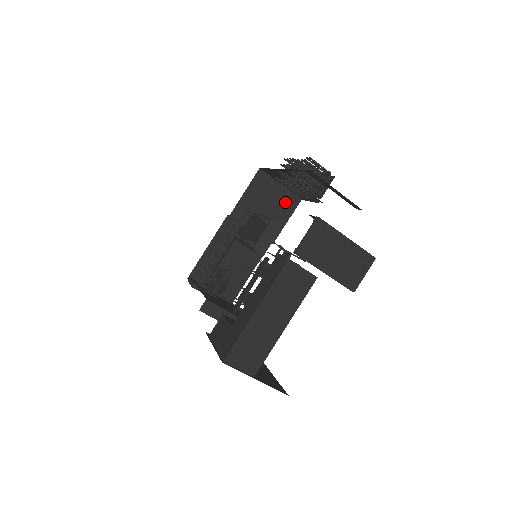
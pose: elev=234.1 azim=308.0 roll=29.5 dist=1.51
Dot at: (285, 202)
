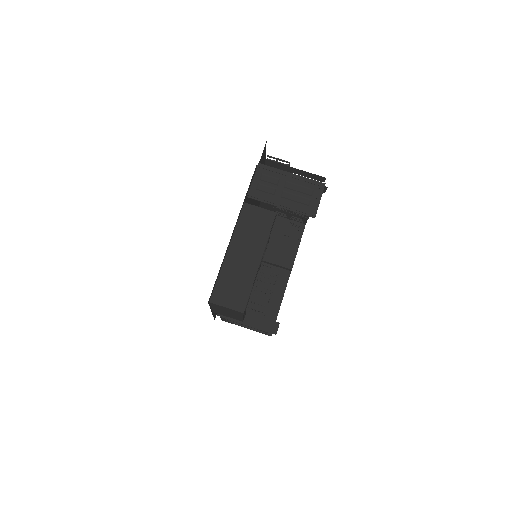
Dot at: (292, 231)
